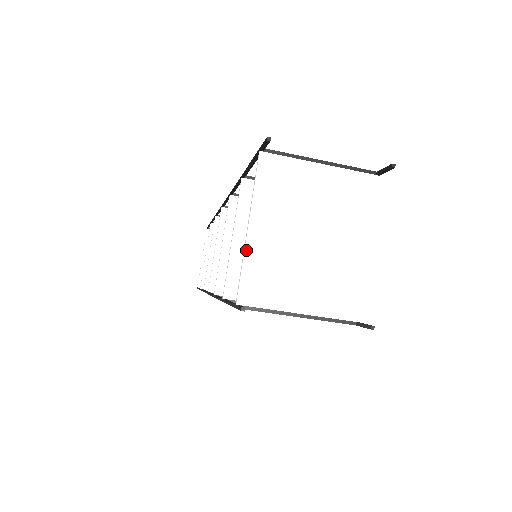
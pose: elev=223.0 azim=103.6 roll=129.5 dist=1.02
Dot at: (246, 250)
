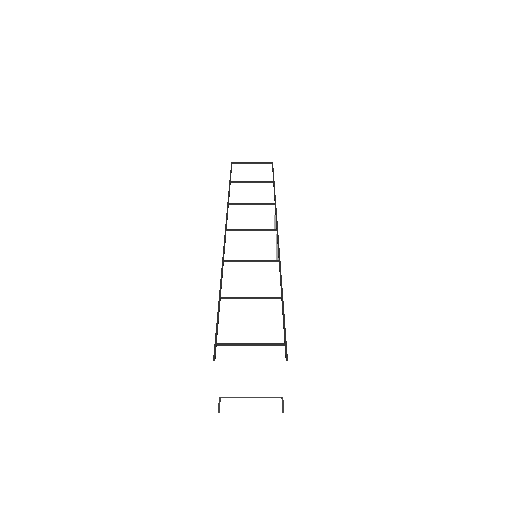
Dot at: (218, 380)
